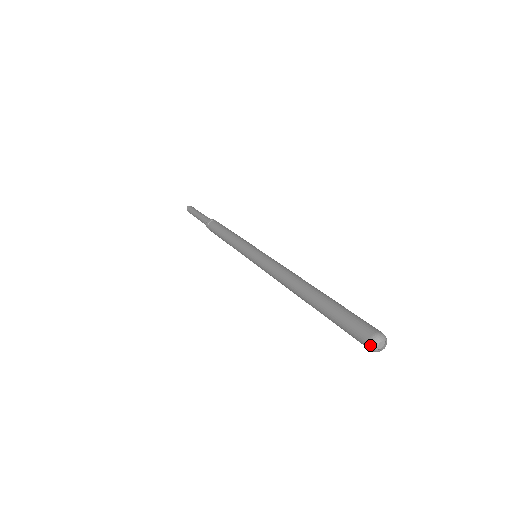
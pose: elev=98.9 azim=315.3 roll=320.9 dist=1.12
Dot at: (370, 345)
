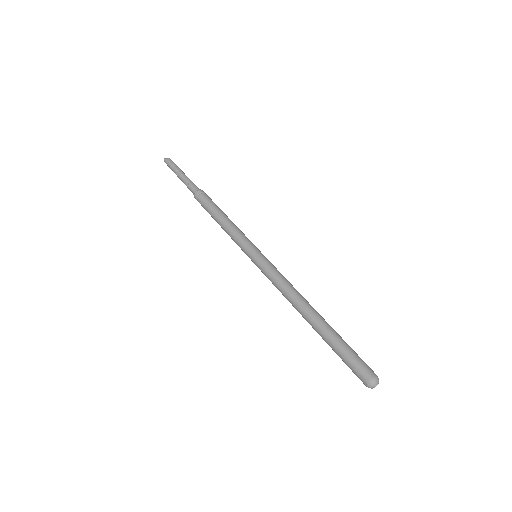
Dot at: occluded
